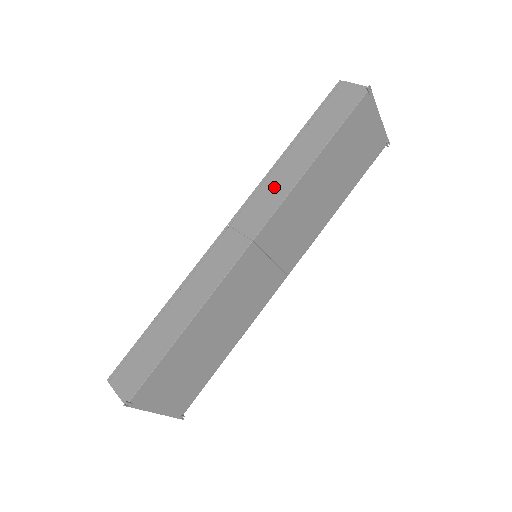
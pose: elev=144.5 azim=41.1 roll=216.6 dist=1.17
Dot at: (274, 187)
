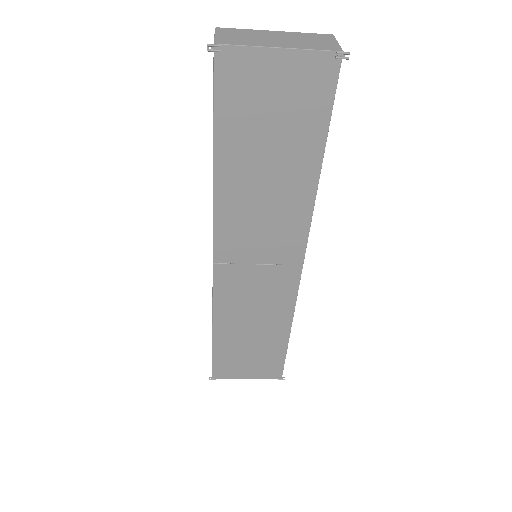
Dot at: occluded
